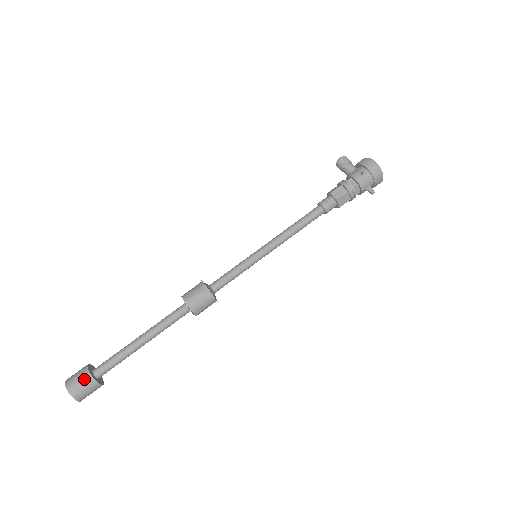
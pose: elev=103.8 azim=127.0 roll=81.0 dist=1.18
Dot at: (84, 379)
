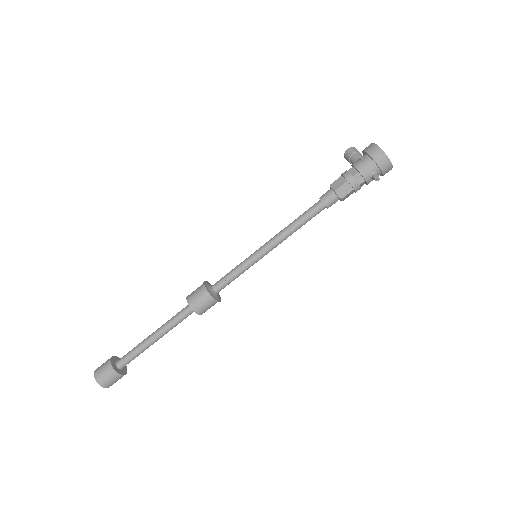
Dot at: (106, 367)
